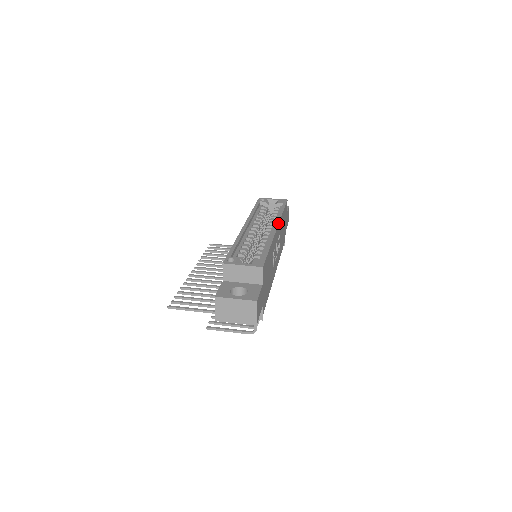
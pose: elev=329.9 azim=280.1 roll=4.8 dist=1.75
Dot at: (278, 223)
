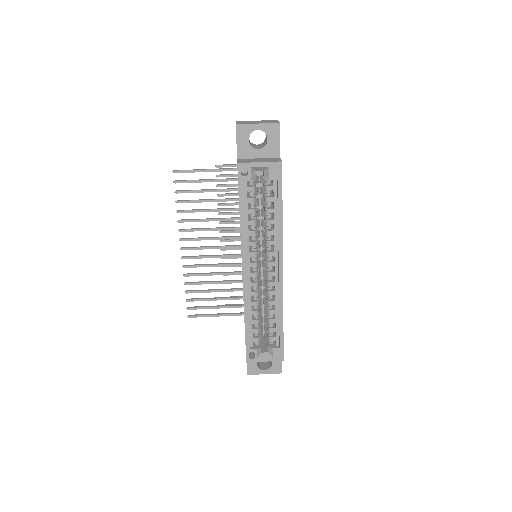
Dot at: (282, 259)
